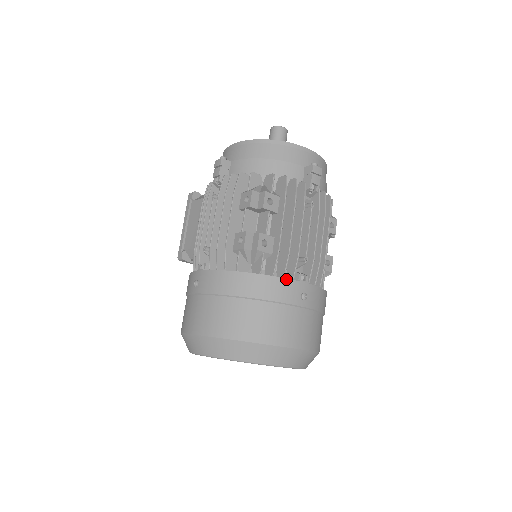
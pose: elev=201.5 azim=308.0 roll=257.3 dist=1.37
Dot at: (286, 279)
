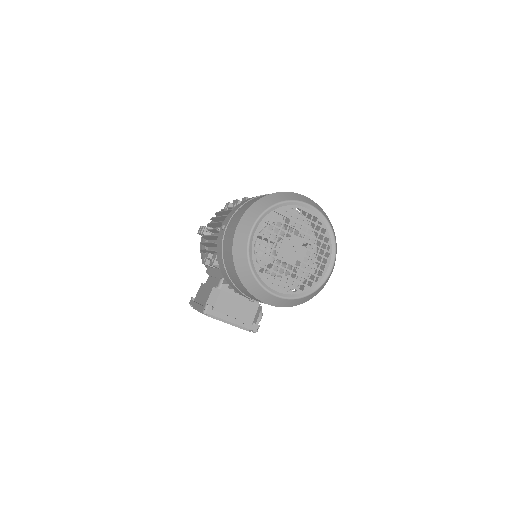
Dot at: occluded
